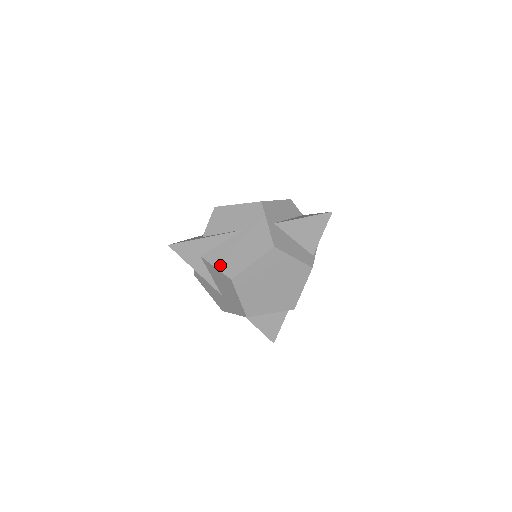
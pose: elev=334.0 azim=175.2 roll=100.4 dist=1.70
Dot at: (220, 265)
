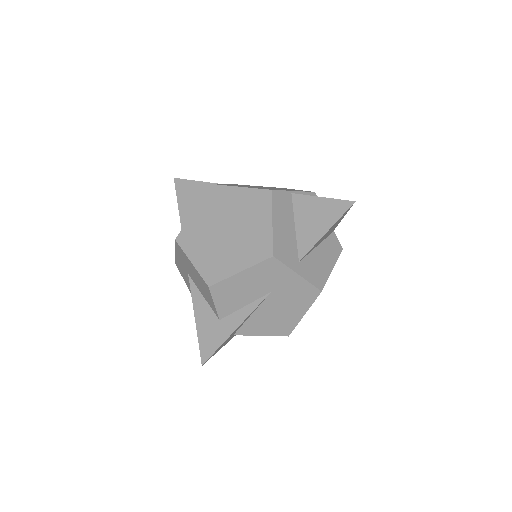
Dot at: (265, 332)
